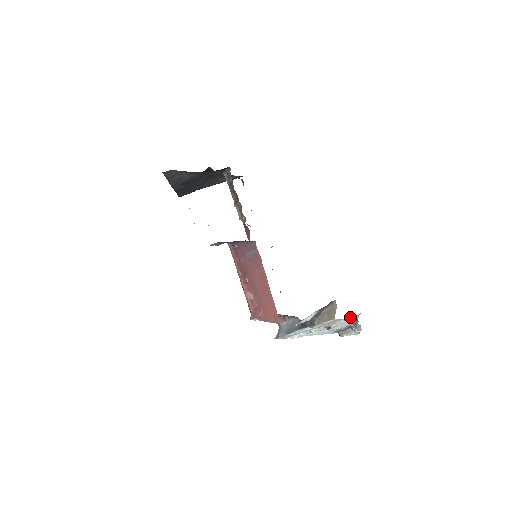
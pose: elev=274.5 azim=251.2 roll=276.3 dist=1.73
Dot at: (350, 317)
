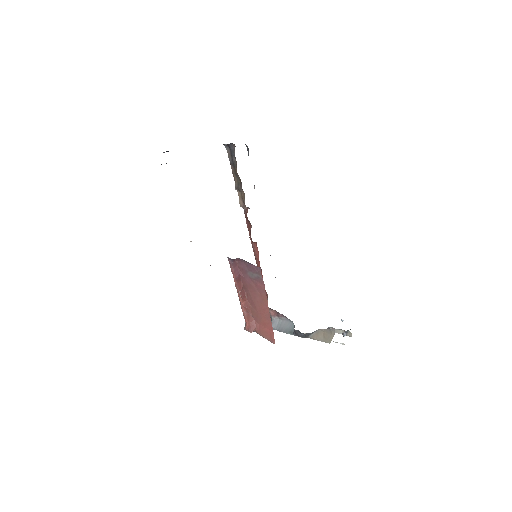
Dot at: occluded
